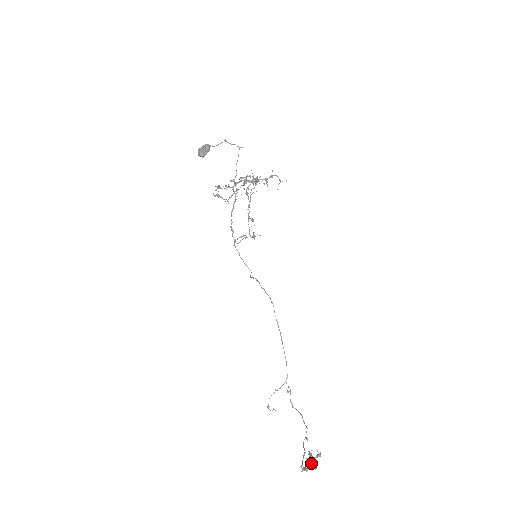
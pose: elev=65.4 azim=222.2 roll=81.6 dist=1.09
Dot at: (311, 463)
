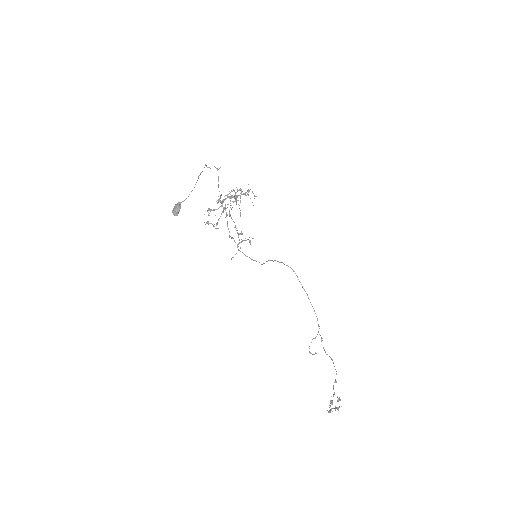
Dot at: (332, 408)
